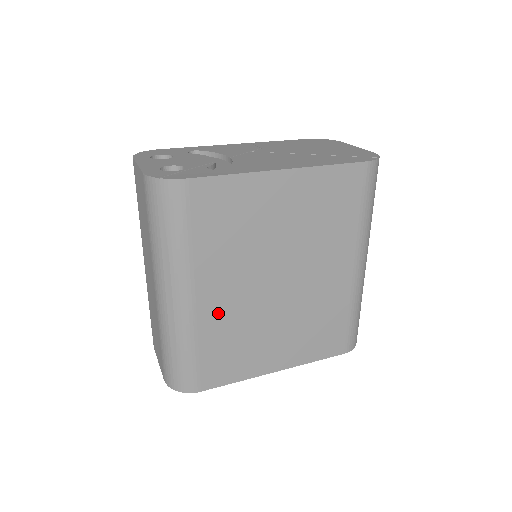
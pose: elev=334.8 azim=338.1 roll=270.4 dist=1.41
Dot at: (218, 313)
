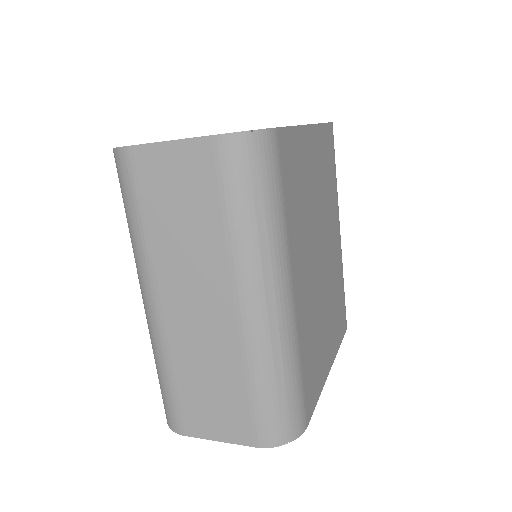
Dot at: (304, 308)
